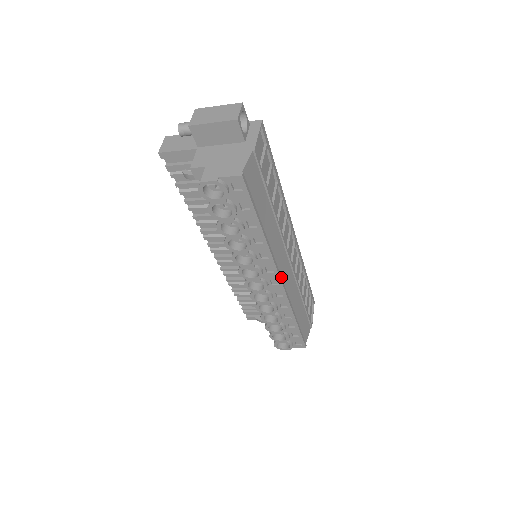
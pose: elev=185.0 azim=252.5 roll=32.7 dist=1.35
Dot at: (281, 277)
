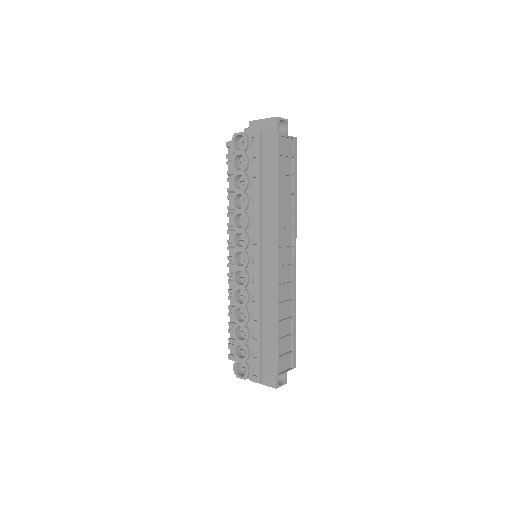
Dot at: (261, 256)
